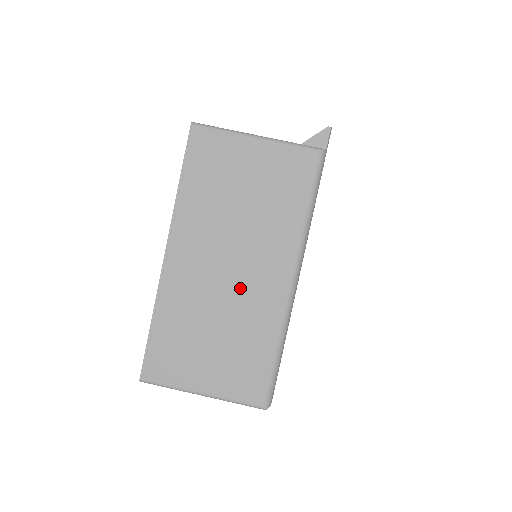
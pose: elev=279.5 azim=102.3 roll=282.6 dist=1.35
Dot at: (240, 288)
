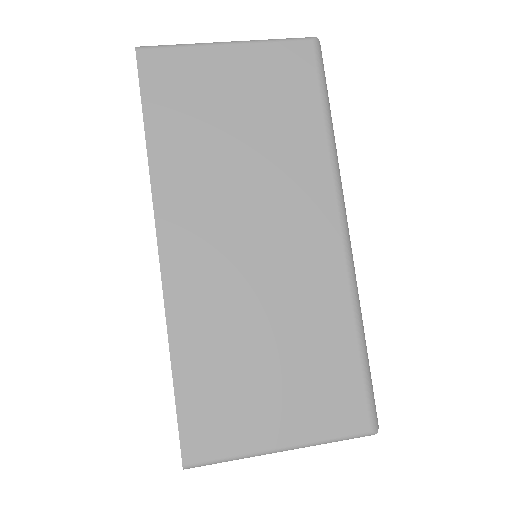
Dot at: occluded
